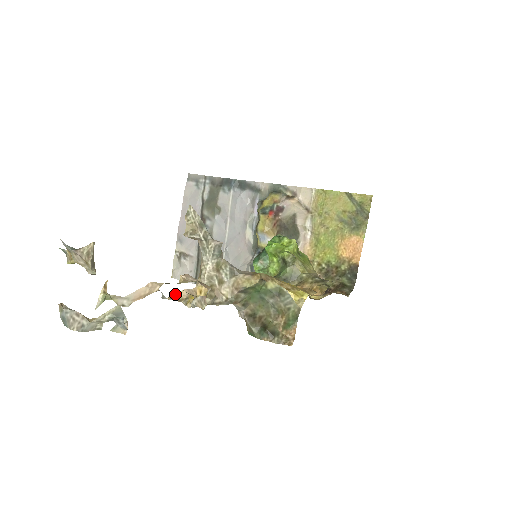
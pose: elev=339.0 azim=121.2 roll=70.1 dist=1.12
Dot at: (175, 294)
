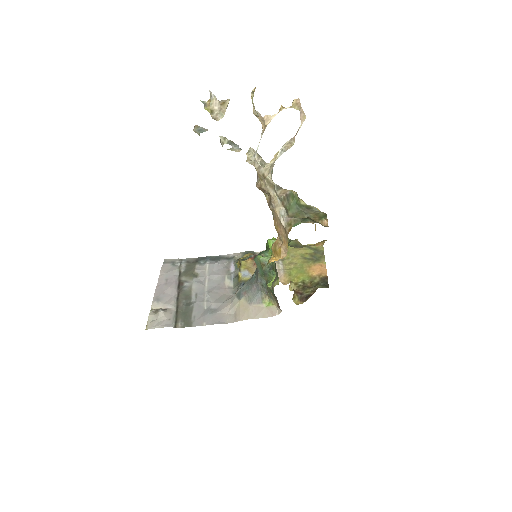
Dot at: (255, 167)
